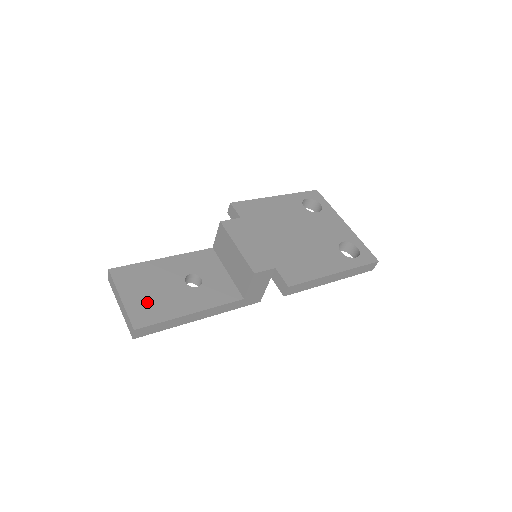
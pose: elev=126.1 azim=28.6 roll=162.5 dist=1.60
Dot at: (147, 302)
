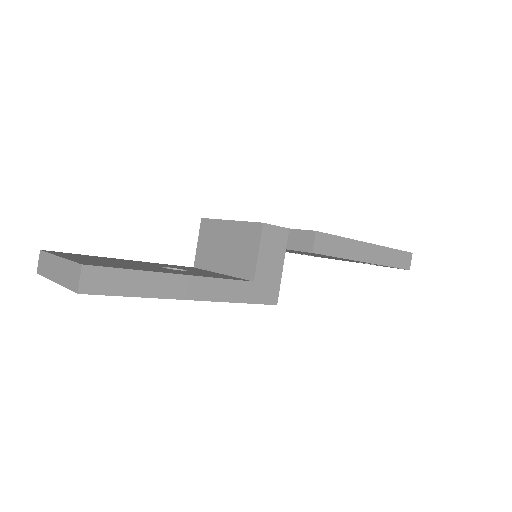
Dot at: (104, 262)
